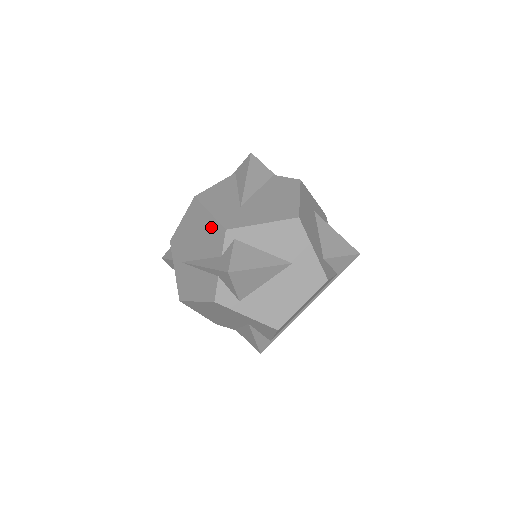
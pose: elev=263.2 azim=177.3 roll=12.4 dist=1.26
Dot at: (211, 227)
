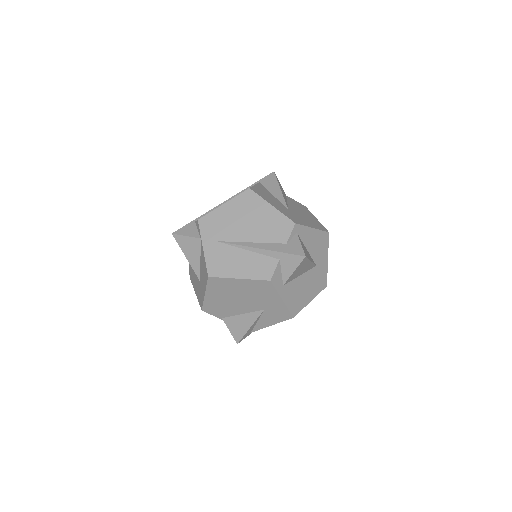
Dot at: (273, 218)
